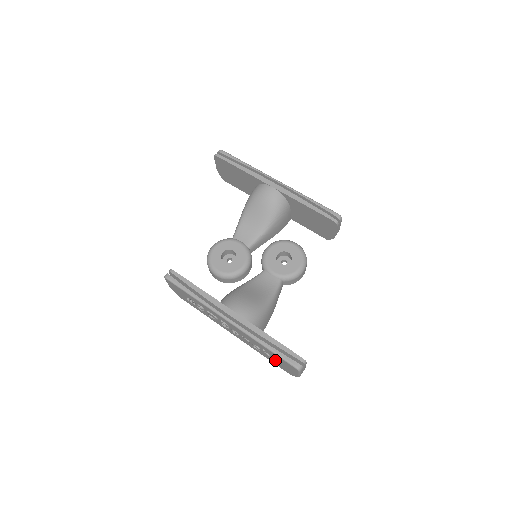
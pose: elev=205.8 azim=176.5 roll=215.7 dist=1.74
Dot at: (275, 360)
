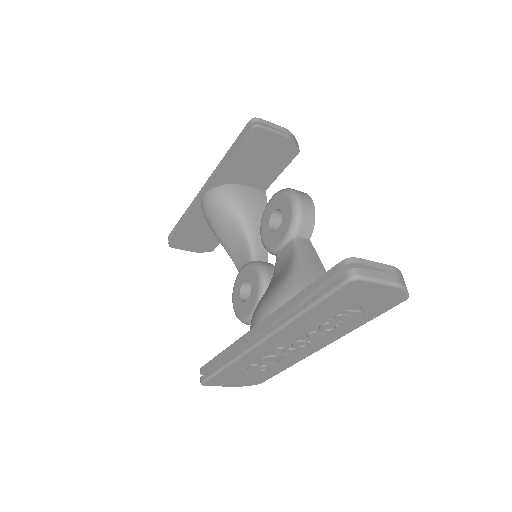
Dot at: (356, 310)
